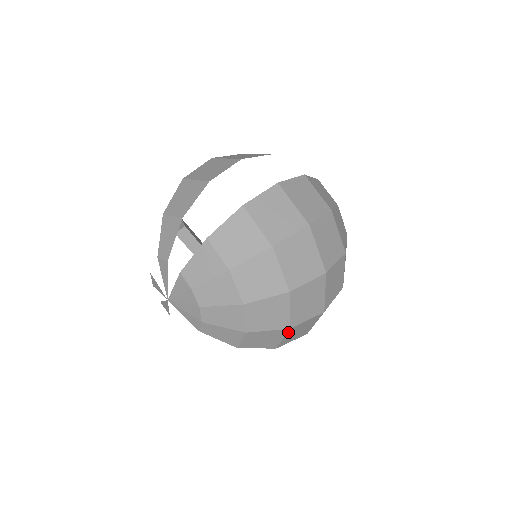
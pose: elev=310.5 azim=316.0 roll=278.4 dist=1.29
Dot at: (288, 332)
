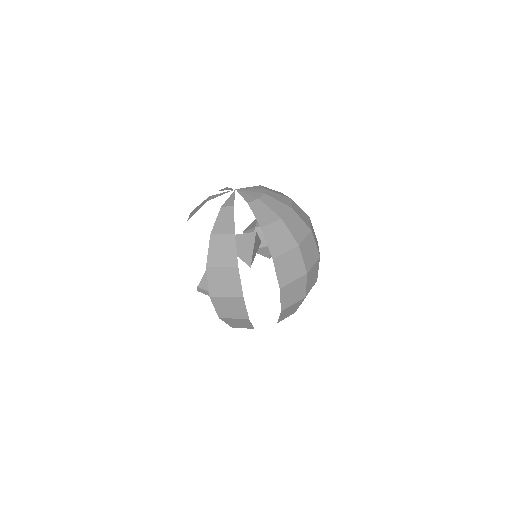
Dot at: occluded
